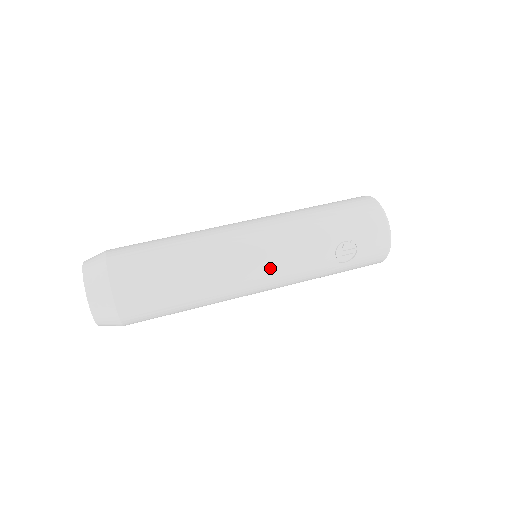
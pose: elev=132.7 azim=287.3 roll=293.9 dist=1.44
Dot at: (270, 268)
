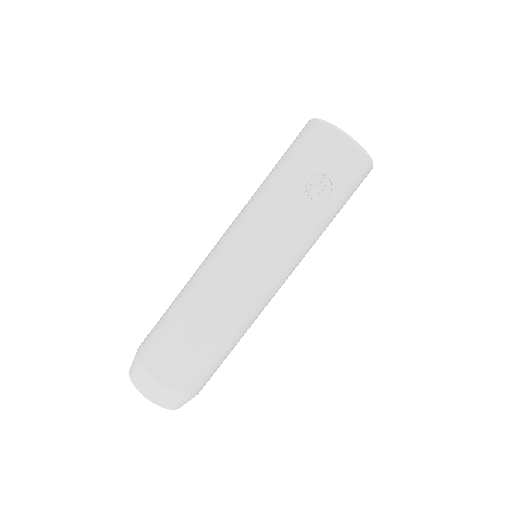
Dot at: (262, 259)
